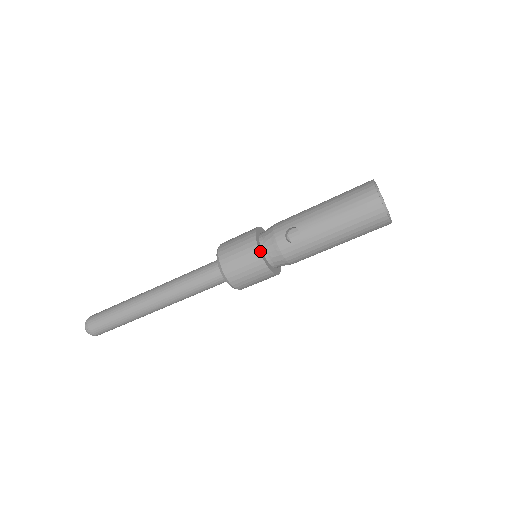
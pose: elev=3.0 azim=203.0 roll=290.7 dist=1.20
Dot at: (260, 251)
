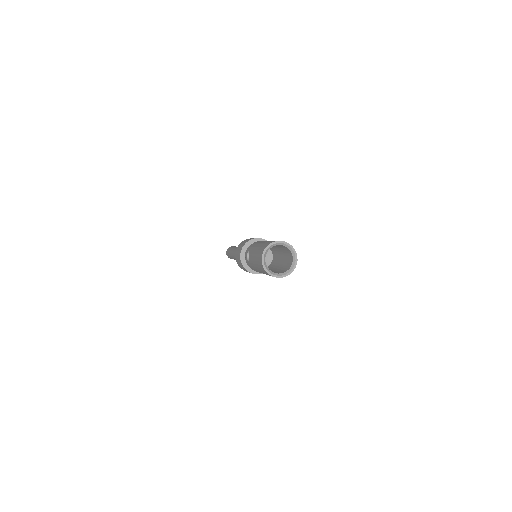
Dot at: (241, 256)
